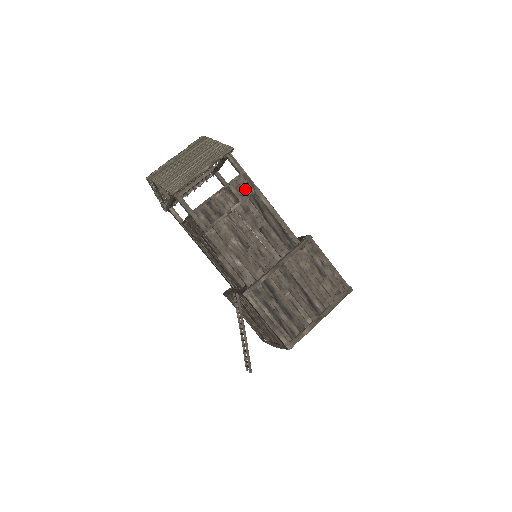
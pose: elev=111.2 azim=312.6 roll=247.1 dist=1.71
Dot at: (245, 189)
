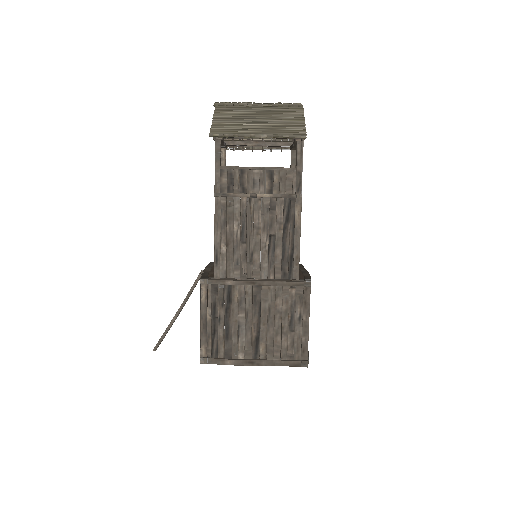
Dot at: (288, 186)
